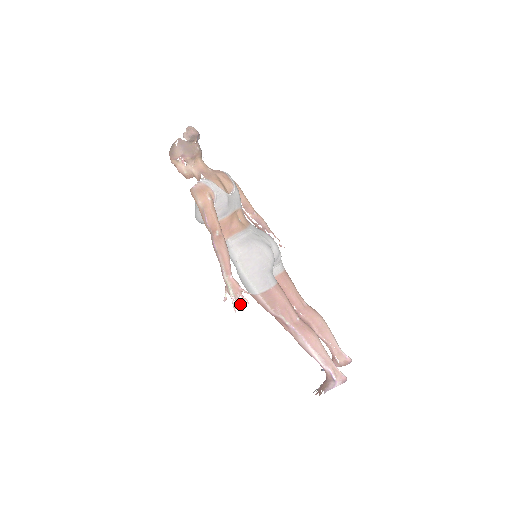
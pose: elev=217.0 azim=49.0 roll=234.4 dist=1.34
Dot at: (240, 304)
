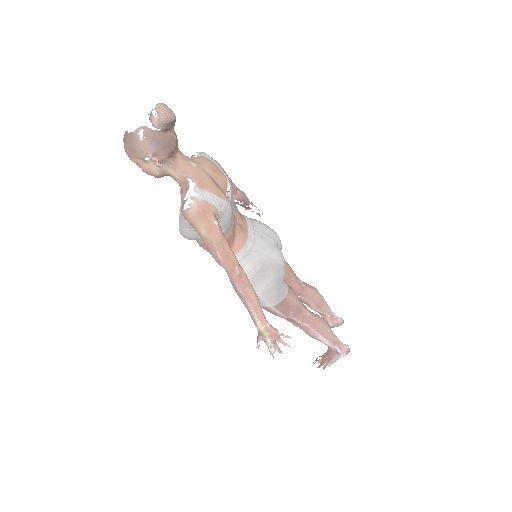
Dot at: (279, 350)
